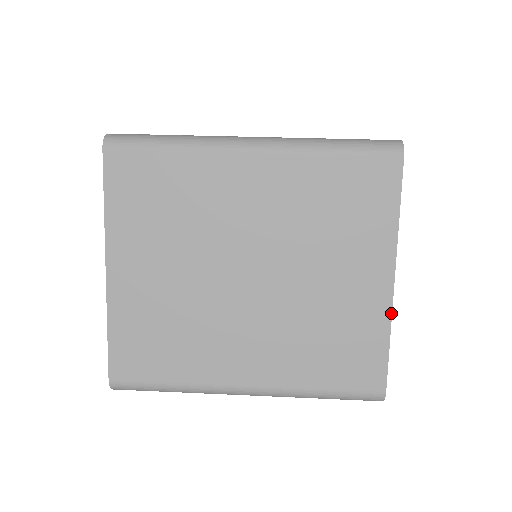
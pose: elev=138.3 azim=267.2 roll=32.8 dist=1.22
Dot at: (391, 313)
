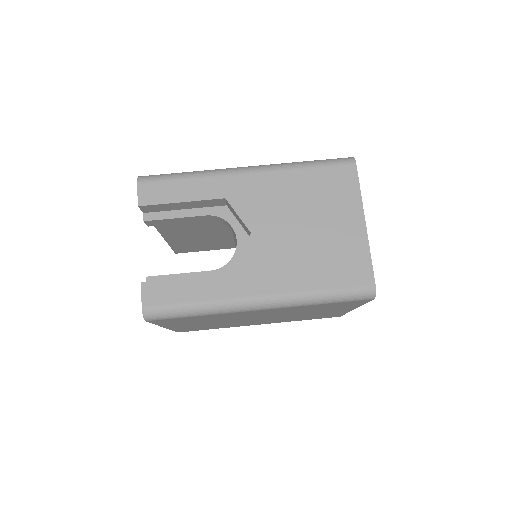
Dot at: occluded
